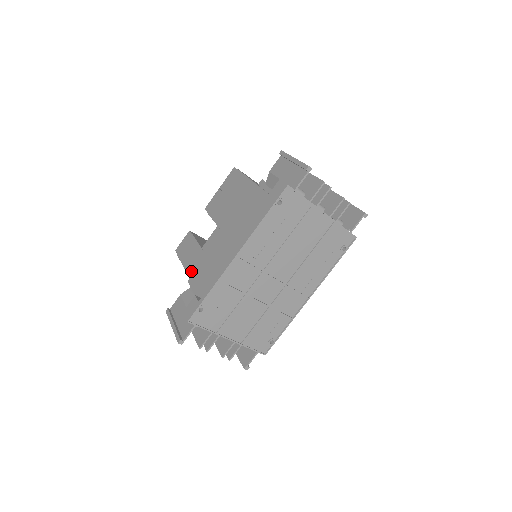
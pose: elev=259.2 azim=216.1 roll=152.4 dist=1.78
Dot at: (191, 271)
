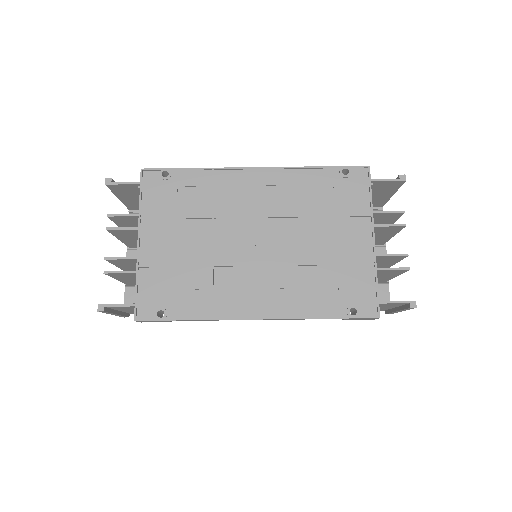
Dot at: occluded
